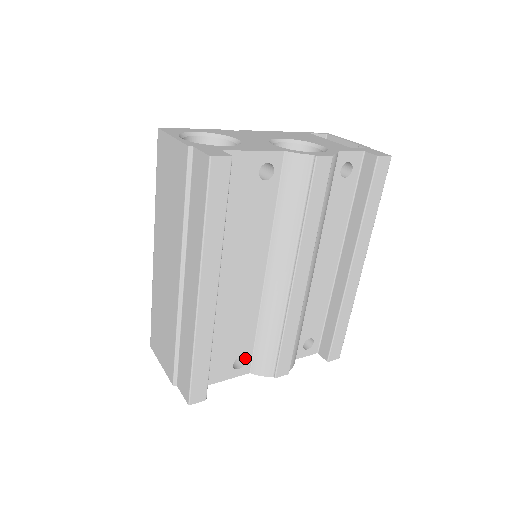
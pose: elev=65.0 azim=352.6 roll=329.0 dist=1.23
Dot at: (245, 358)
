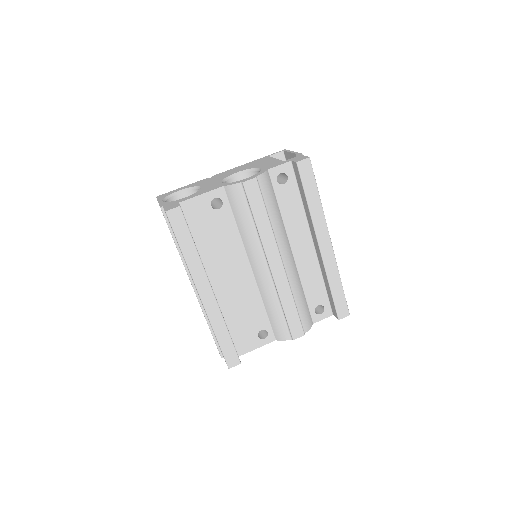
Dot at: (266, 330)
